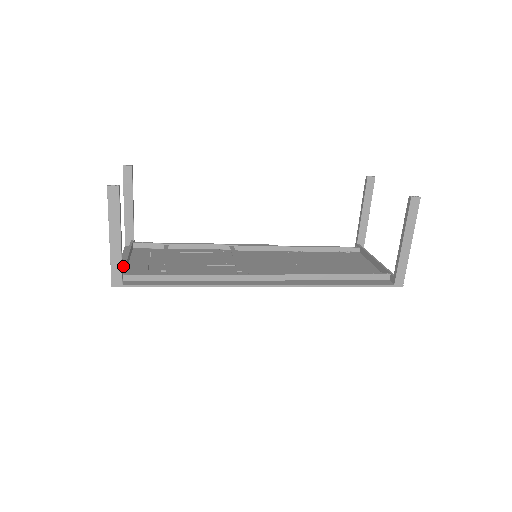
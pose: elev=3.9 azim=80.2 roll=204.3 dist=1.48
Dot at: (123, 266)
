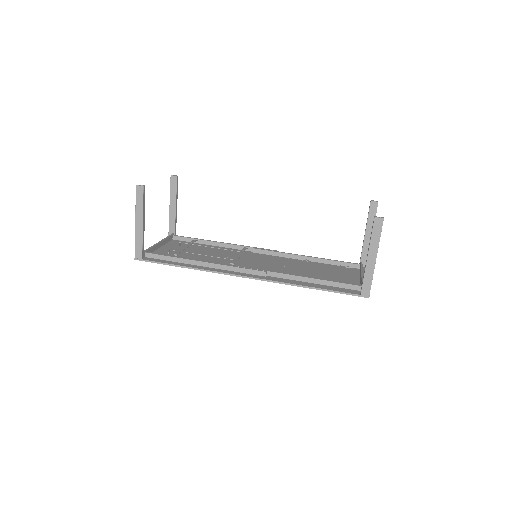
Dot at: (150, 247)
